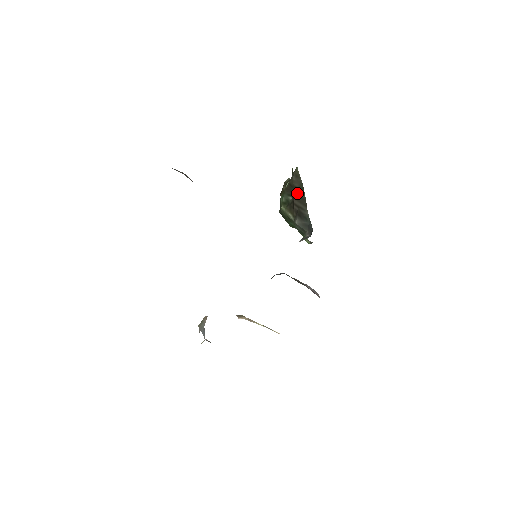
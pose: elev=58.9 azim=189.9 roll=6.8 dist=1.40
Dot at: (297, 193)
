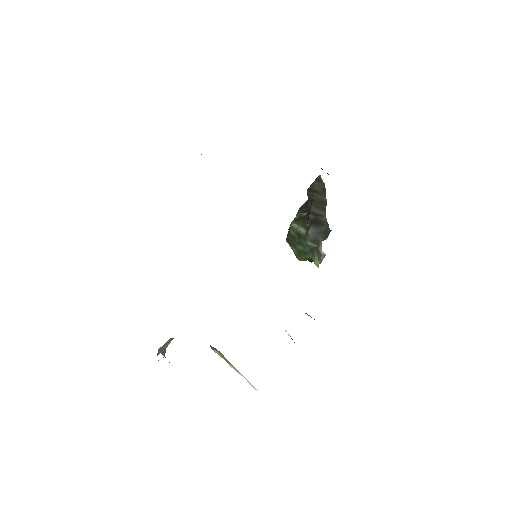
Dot at: (317, 197)
